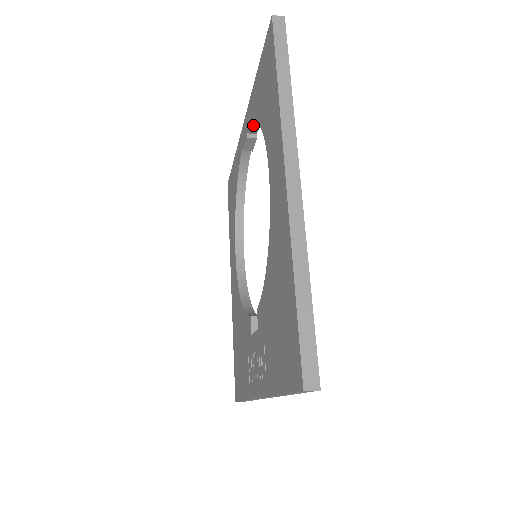
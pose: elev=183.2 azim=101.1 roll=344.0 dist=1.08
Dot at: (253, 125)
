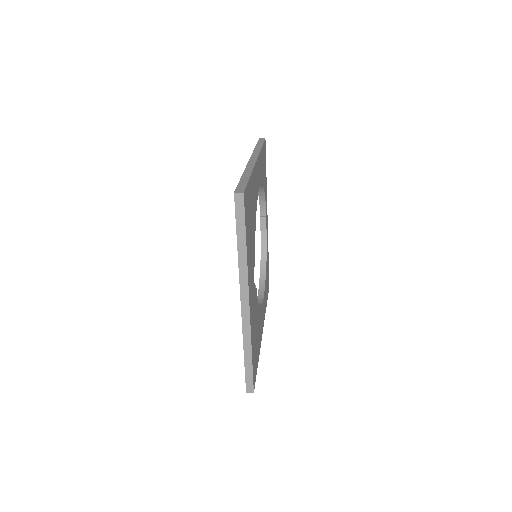
Dot at: (261, 205)
